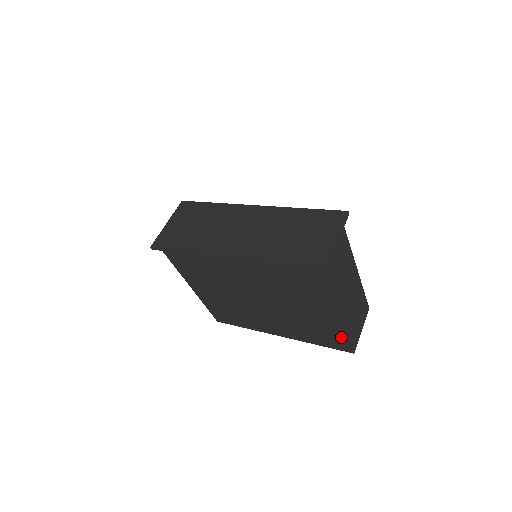
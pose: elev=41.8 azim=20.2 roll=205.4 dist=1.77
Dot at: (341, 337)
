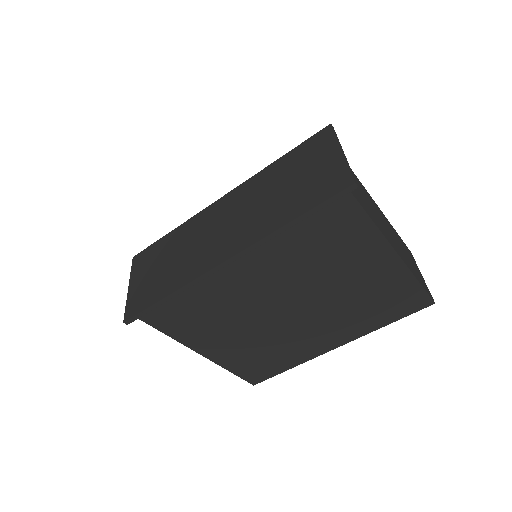
Dot at: (411, 288)
